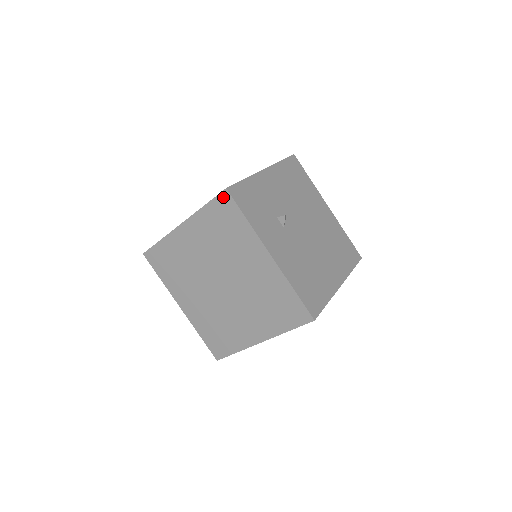
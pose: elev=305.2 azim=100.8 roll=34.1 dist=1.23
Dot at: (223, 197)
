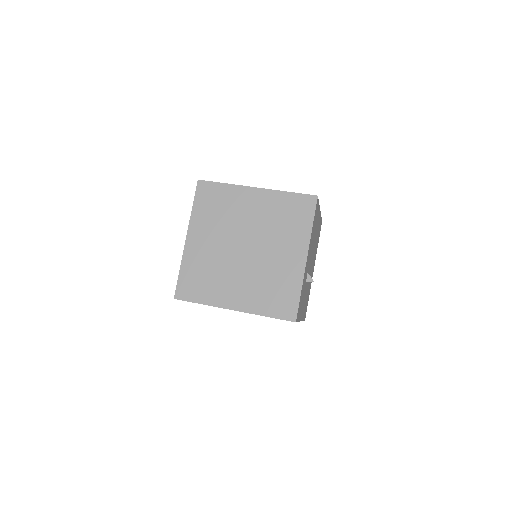
Dot at: (200, 187)
